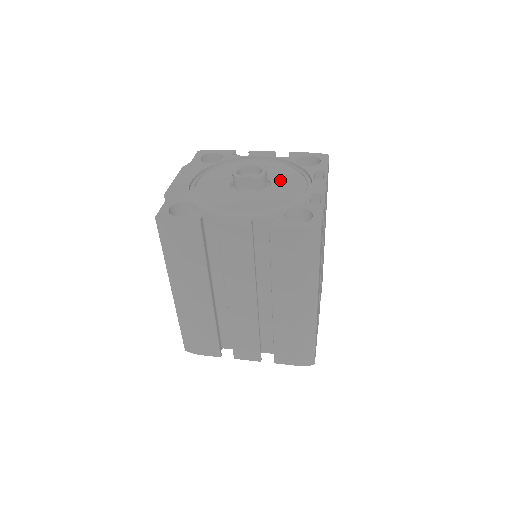
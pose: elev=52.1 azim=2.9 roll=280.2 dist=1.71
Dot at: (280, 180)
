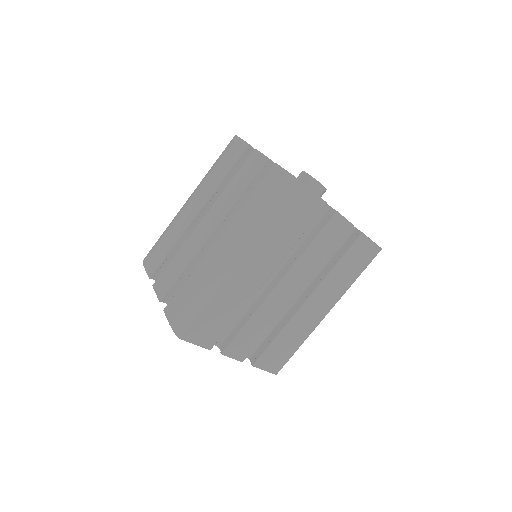
Dot at: occluded
